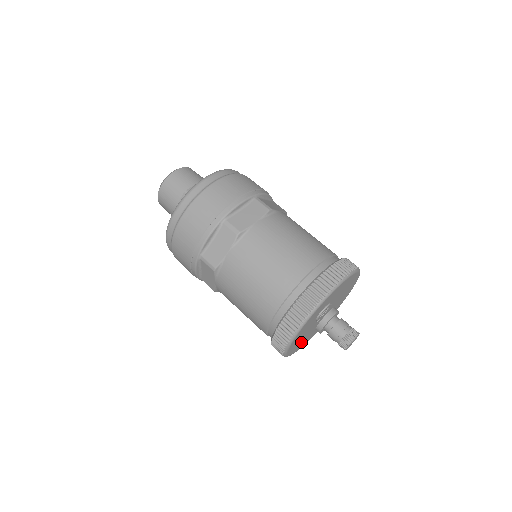
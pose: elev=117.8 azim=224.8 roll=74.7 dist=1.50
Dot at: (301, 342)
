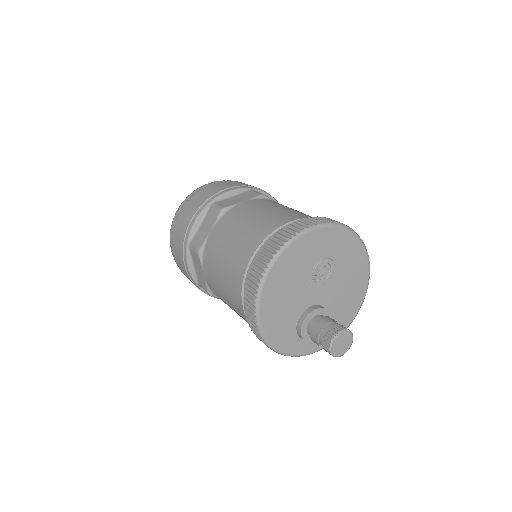
Dot at: (279, 308)
